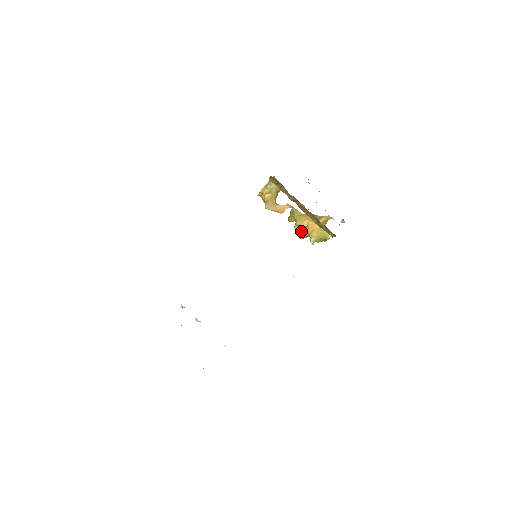
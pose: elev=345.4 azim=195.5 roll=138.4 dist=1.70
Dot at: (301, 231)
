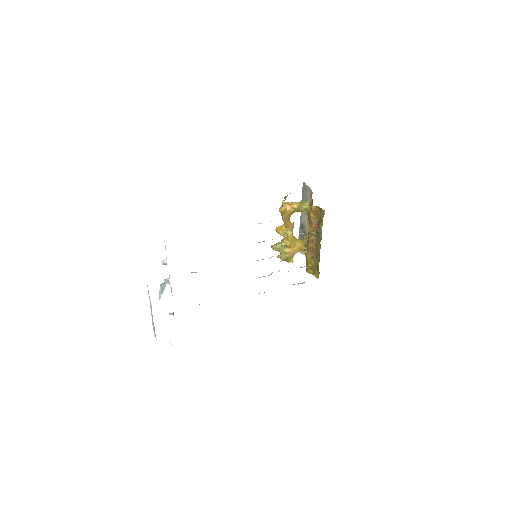
Dot at: (279, 245)
